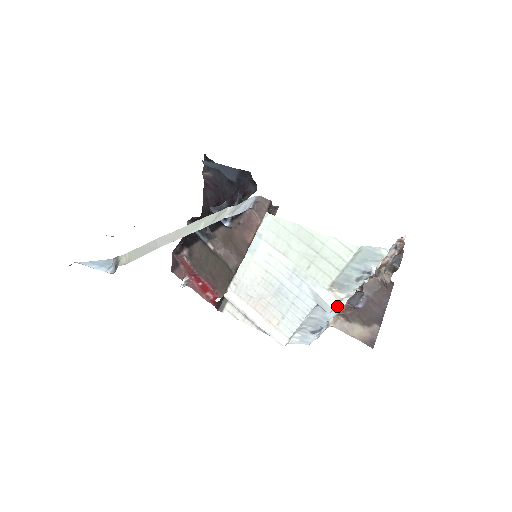
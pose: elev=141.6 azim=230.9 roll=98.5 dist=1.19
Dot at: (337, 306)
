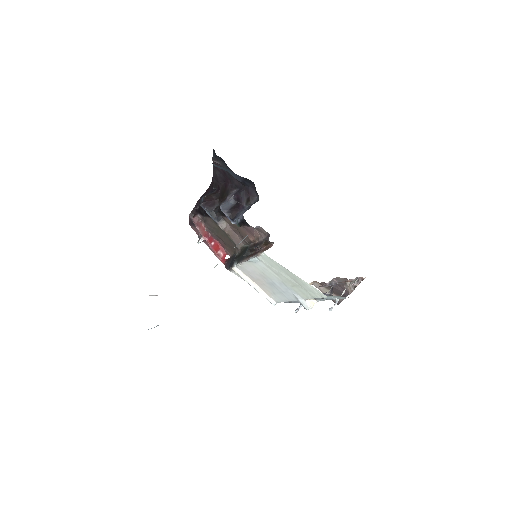
Dot at: occluded
